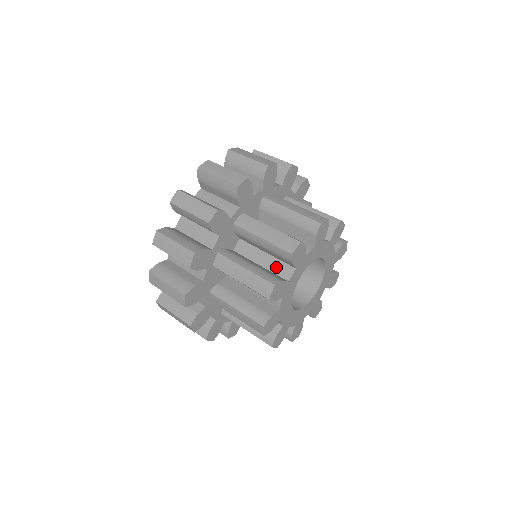
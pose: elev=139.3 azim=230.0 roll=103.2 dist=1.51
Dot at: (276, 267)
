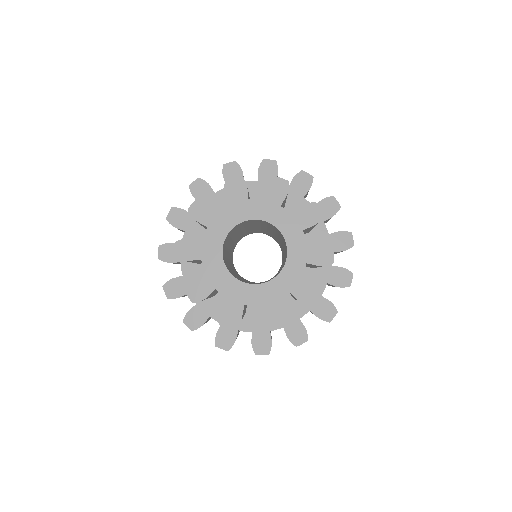
Dot at: occluded
